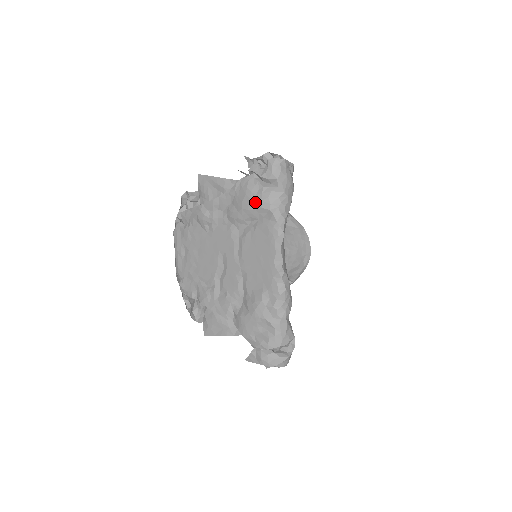
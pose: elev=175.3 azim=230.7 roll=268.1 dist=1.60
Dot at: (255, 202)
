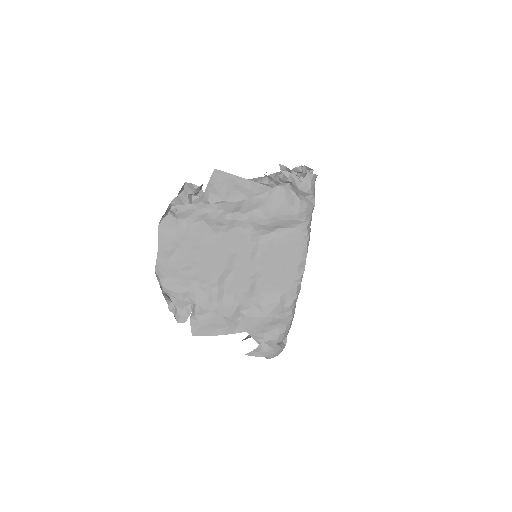
Dot at: (292, 213)
